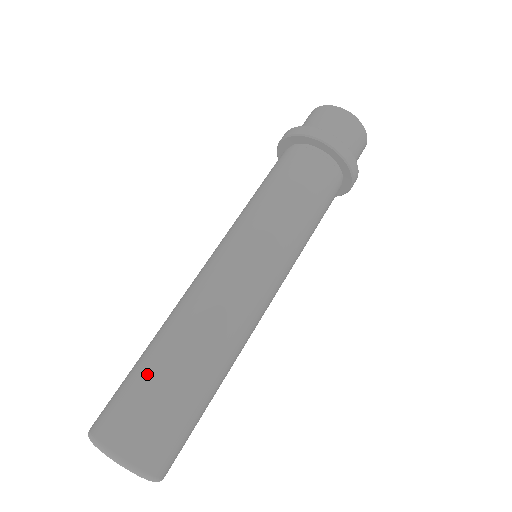
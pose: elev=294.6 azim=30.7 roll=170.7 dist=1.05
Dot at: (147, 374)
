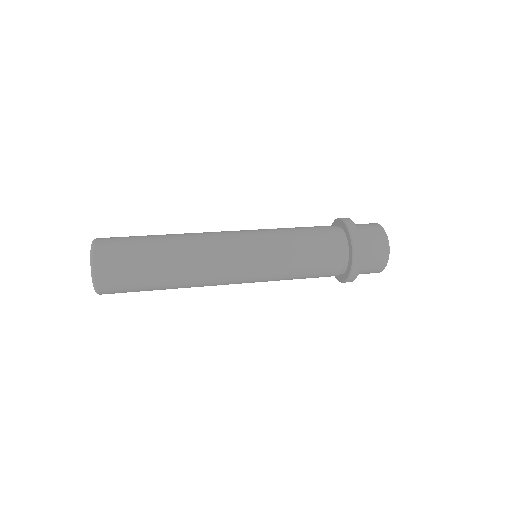
Dot at: (144, 245)
